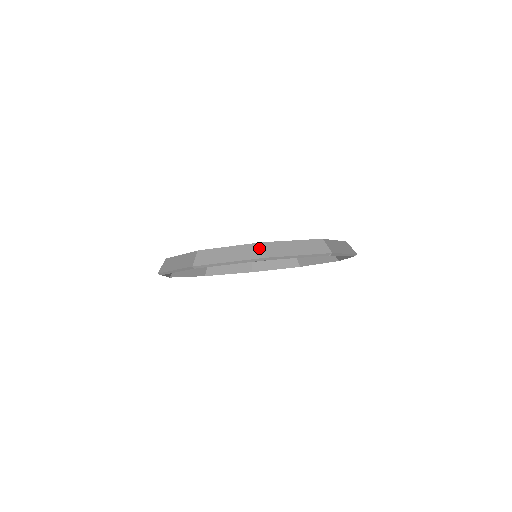
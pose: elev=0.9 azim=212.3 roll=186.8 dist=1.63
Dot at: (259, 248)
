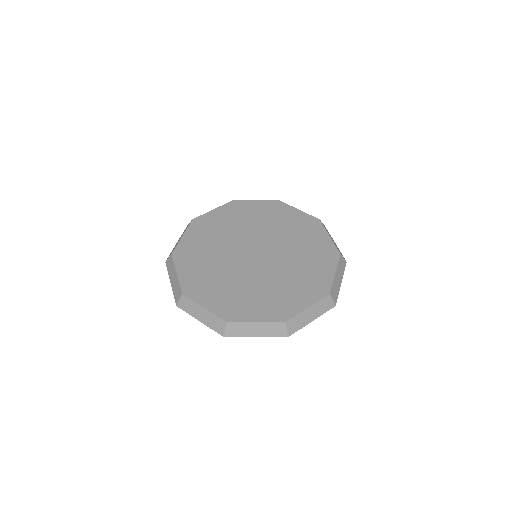
Dot at: (179, 296)
